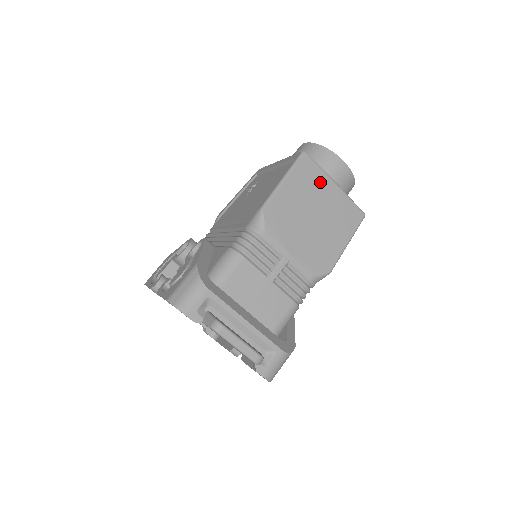
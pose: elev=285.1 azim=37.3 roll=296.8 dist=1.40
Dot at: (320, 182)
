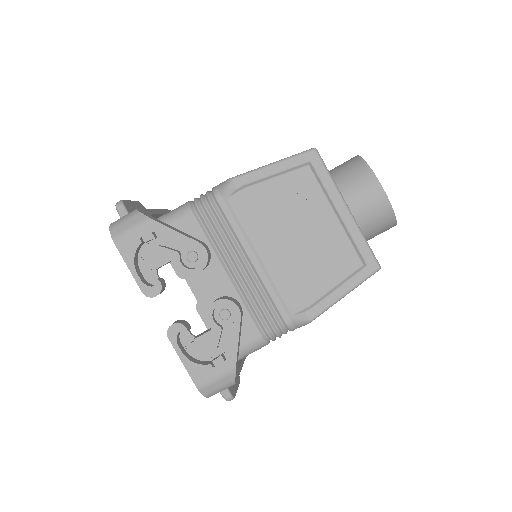
Dot at: occluded
